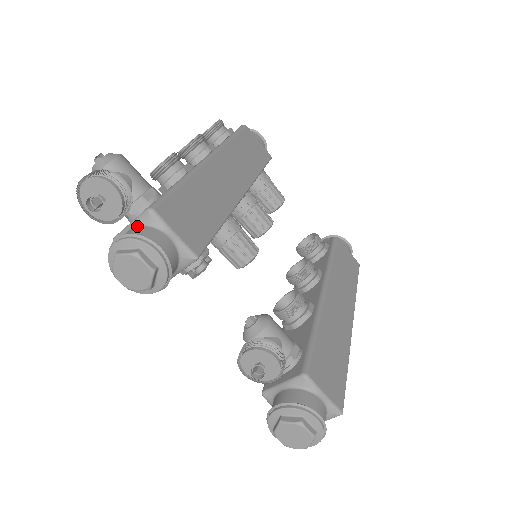
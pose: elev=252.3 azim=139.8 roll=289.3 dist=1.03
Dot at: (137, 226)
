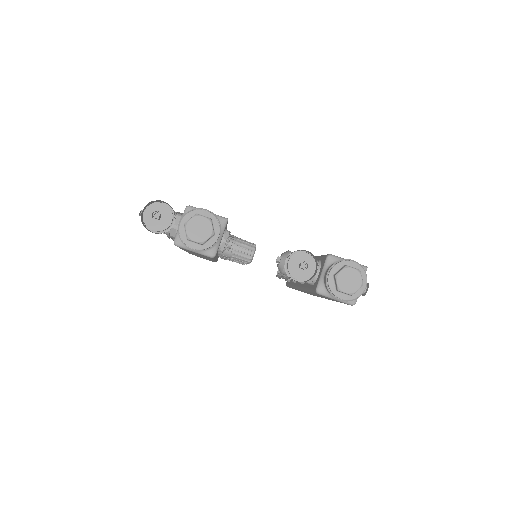
Dot at: occluded
